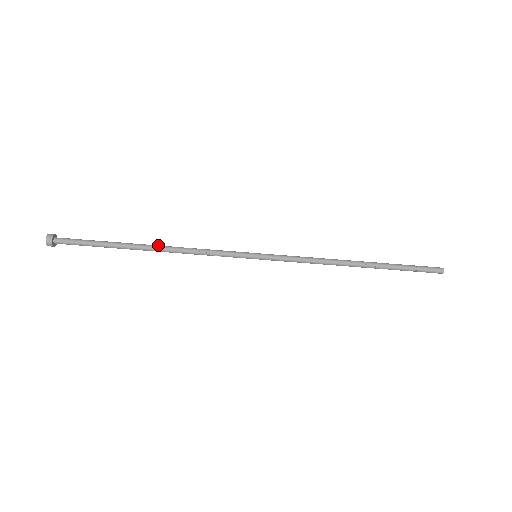
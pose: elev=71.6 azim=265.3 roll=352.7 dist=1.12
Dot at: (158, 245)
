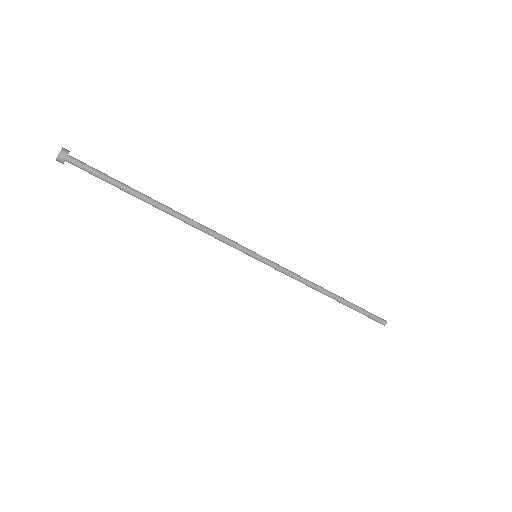
Dot at: (173, 210)
